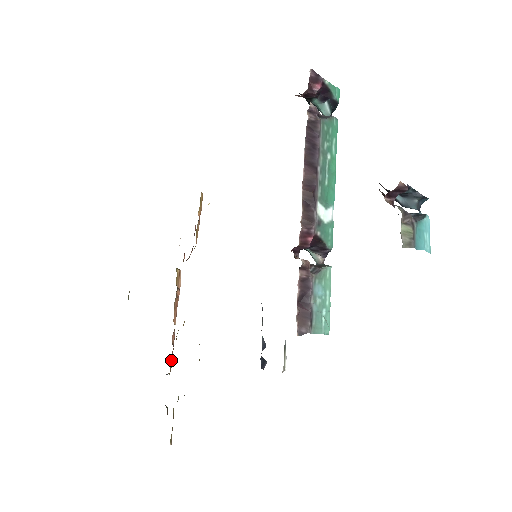
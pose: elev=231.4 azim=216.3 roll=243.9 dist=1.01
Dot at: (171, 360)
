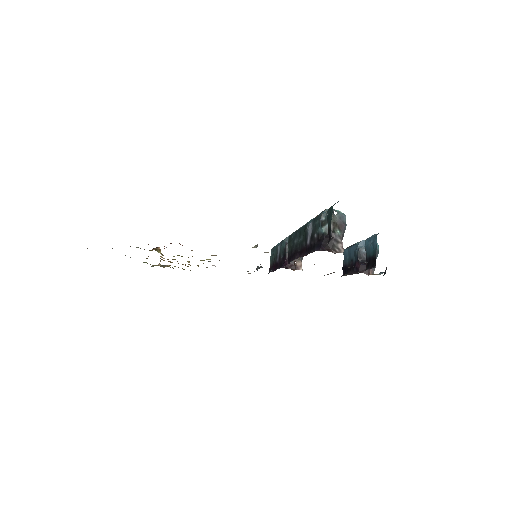
Dot at: occluded
